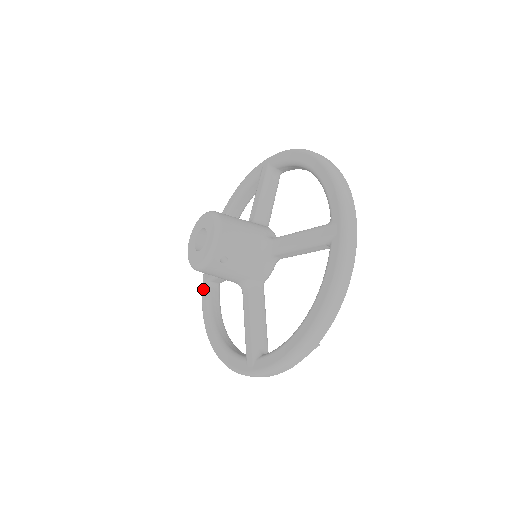
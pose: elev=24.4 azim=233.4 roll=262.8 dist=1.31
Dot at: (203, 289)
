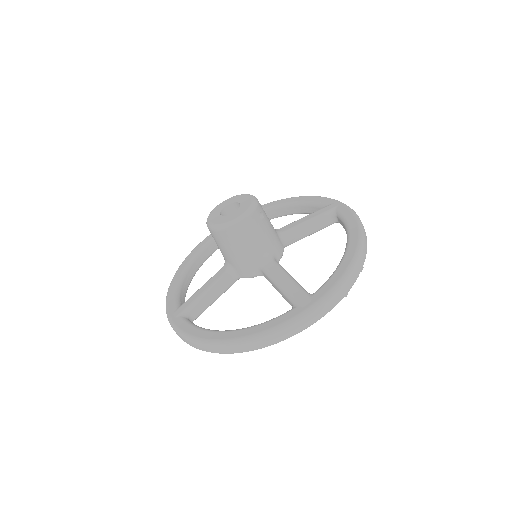
Dot at: (178, 323)
